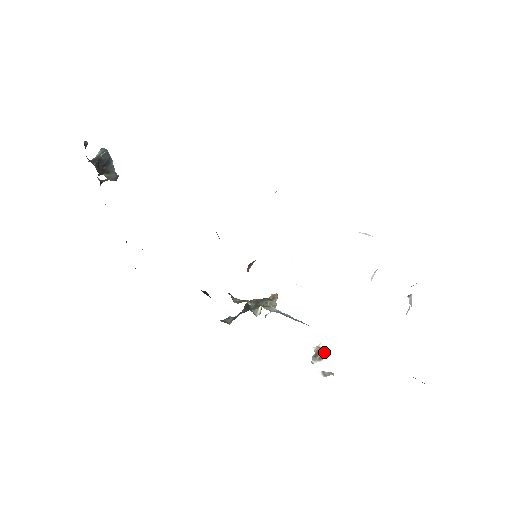
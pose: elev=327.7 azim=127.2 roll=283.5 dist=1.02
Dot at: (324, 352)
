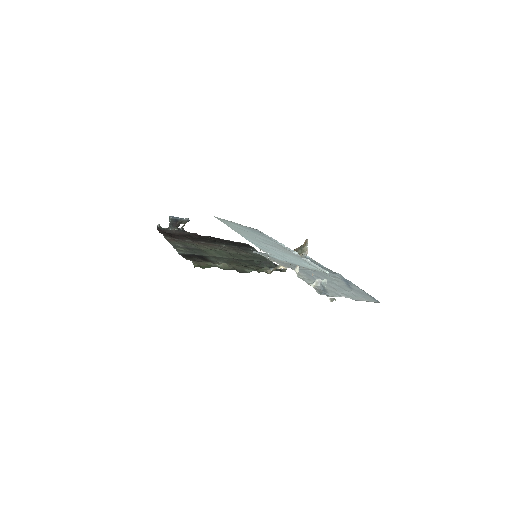
Dot at: occluded
